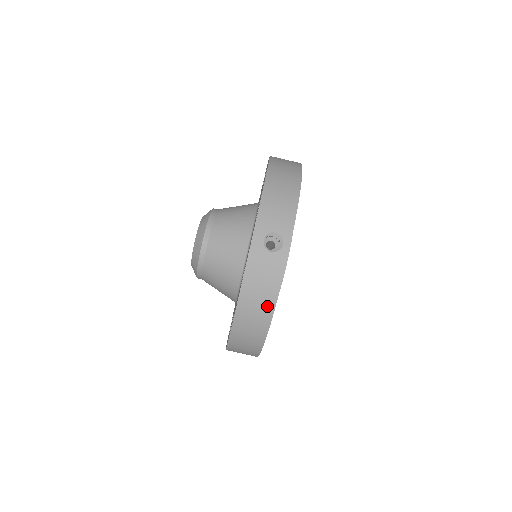
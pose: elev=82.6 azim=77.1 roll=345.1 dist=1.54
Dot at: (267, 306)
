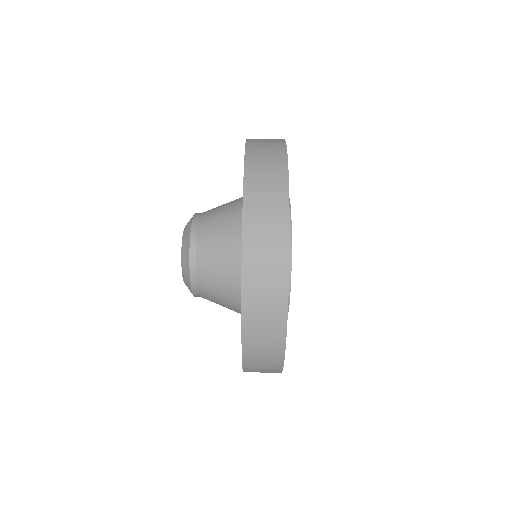
Dot at: (278, 158)
